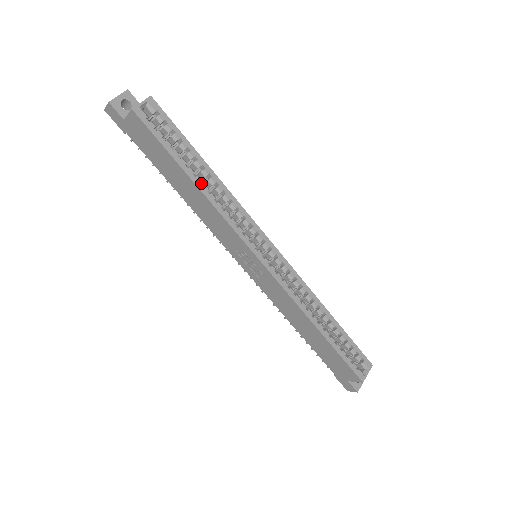
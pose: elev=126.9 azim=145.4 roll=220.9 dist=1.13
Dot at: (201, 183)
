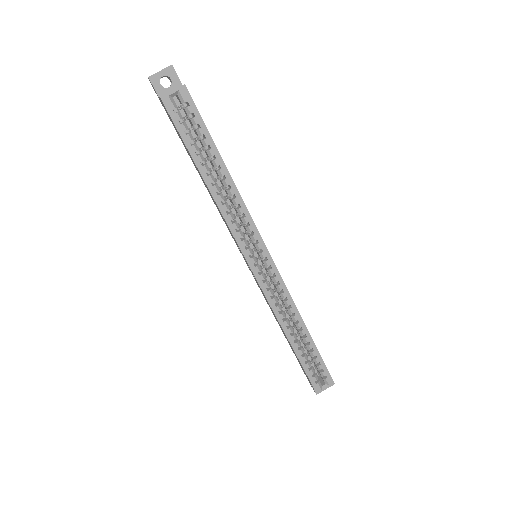
Dot at: (215, 180)
